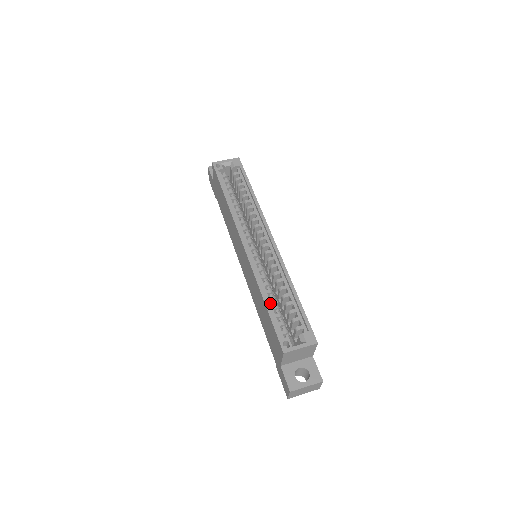
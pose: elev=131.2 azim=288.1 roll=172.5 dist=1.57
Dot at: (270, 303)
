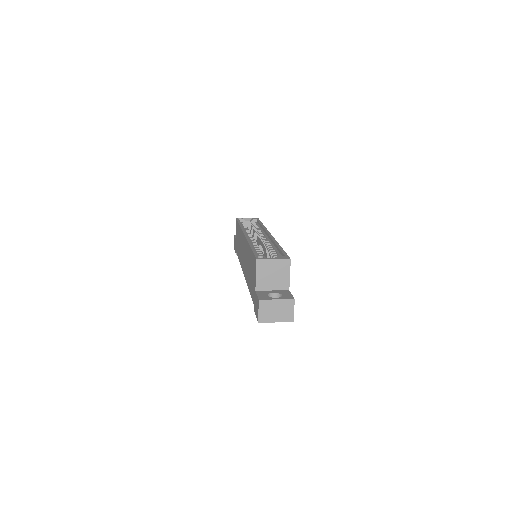
Dot at: occluded
